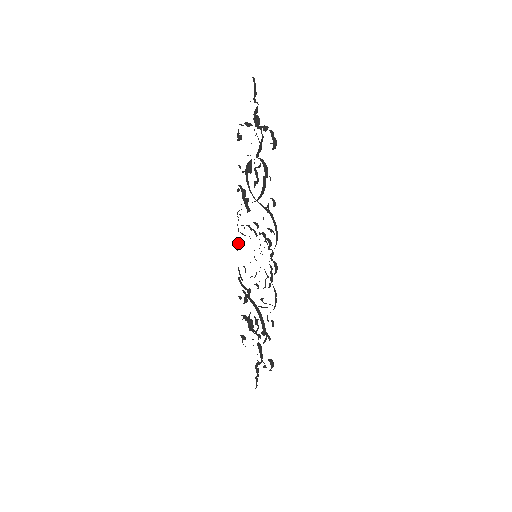
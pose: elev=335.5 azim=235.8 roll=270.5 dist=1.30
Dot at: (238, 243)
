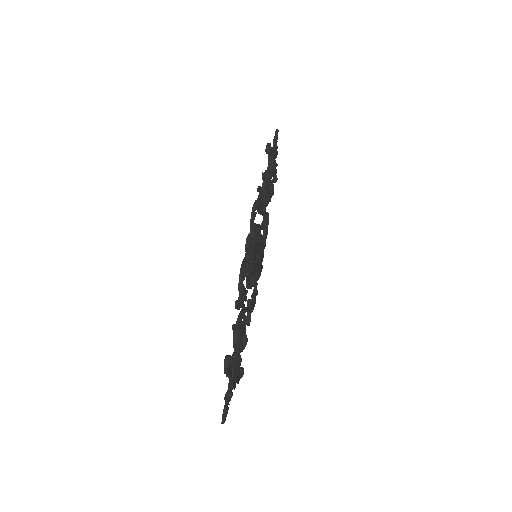
Dot at: occluded
